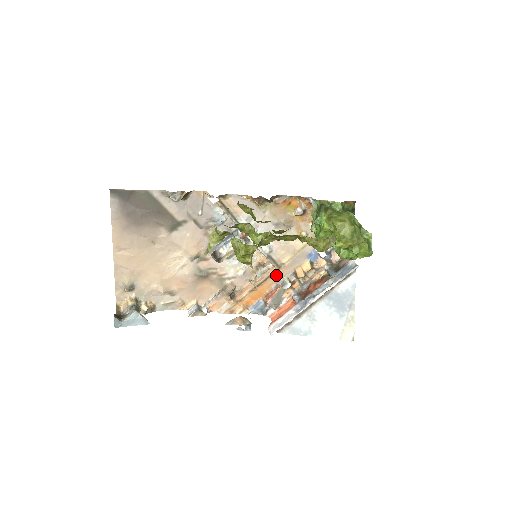
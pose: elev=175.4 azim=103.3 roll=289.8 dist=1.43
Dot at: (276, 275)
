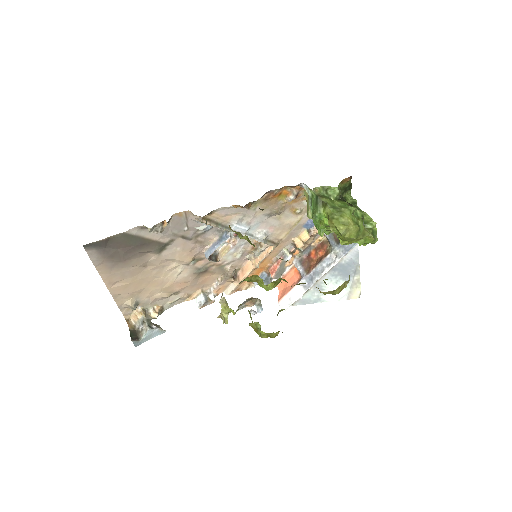
Dot at: (275, 250)
